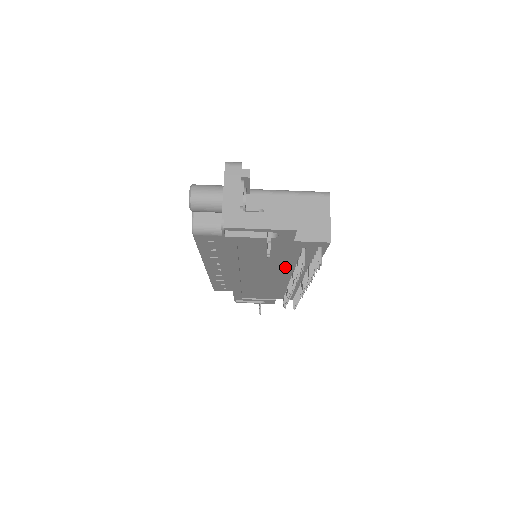
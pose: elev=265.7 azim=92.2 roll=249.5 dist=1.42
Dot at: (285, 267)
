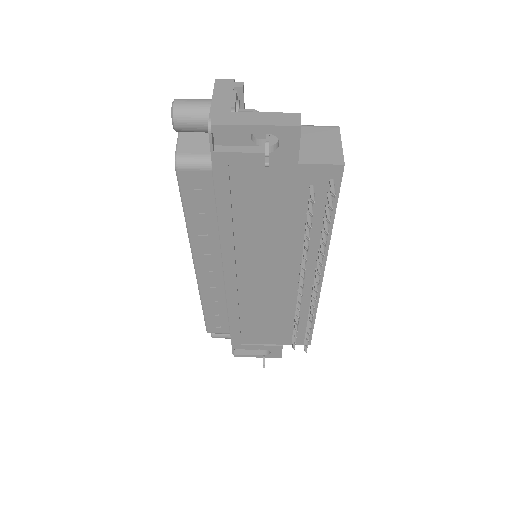
Dot at: (291, 245)
